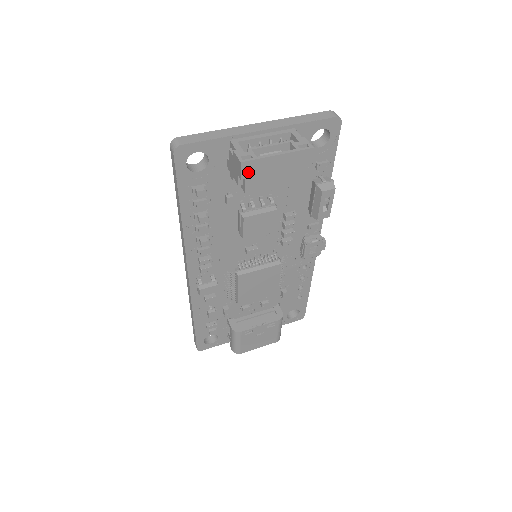
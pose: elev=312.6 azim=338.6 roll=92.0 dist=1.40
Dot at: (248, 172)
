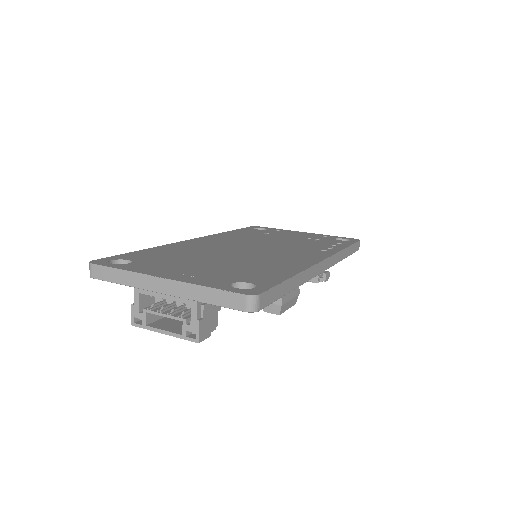
Dot at: occluded
